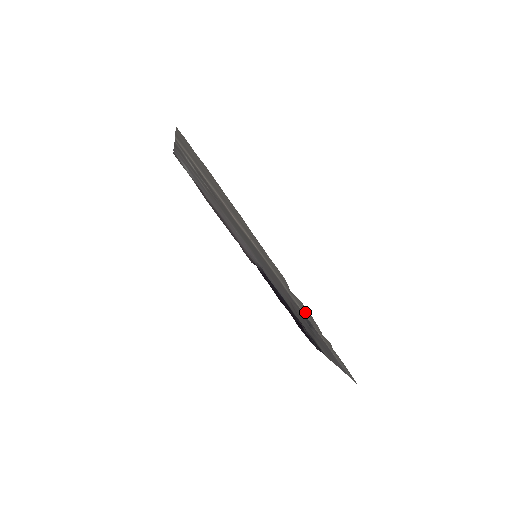
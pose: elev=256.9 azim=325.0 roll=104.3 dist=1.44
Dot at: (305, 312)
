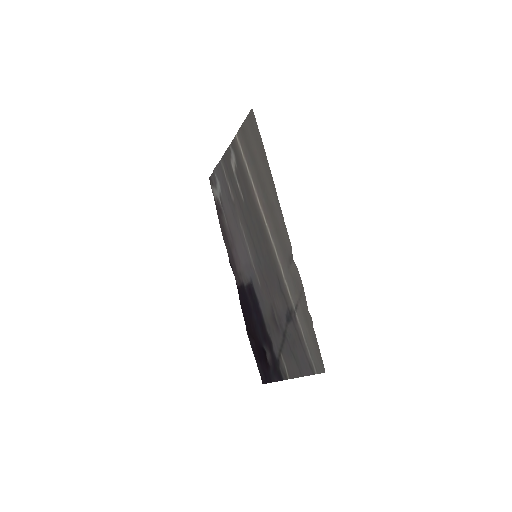
Dot at: (294, 292)
